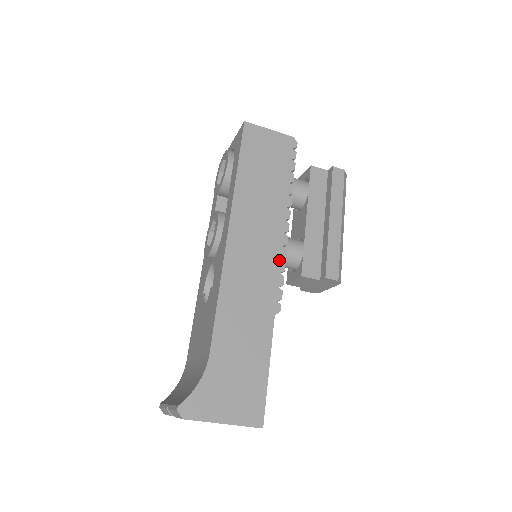
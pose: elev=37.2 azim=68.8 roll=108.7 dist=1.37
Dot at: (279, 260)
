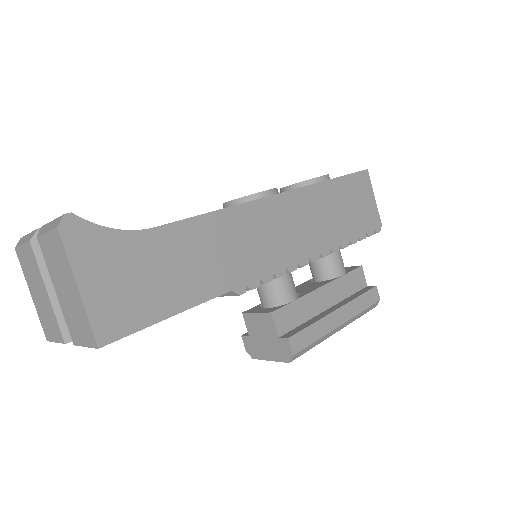
Dot at: (284, 265)
